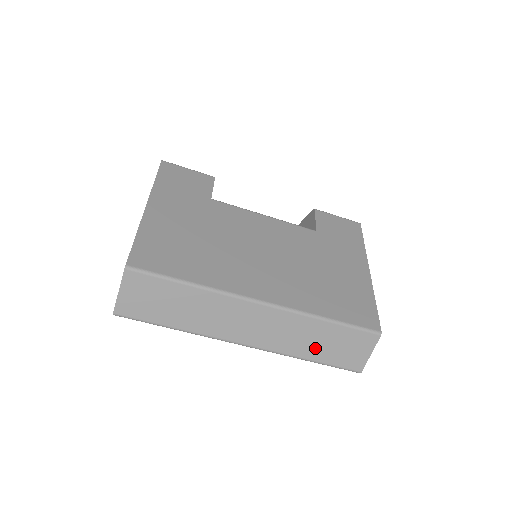
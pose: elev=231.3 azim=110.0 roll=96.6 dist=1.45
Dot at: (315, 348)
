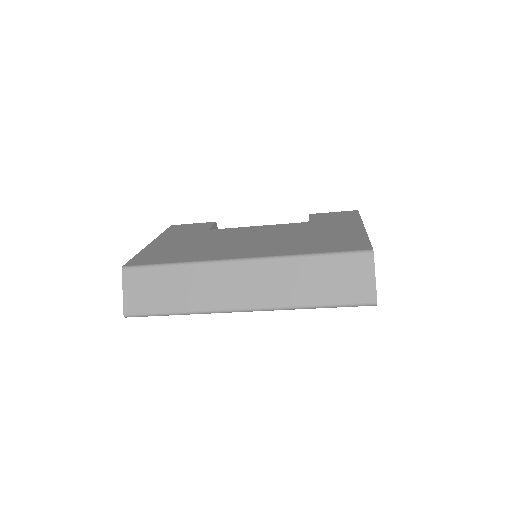
Dot at: (313, 290)
